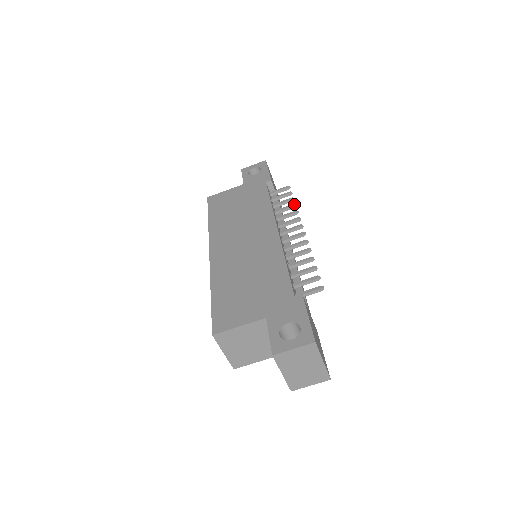
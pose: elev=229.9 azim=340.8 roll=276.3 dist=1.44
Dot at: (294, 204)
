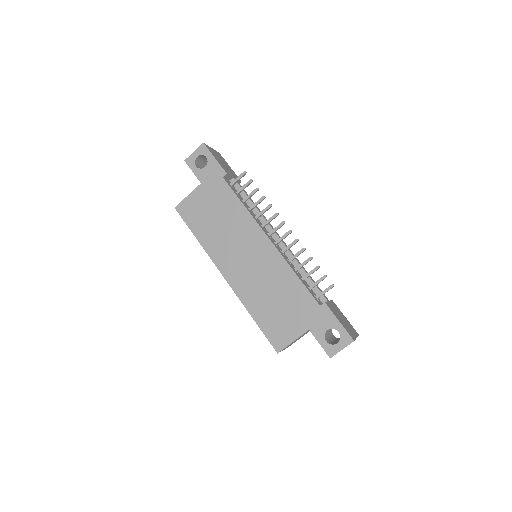
Dot at: (263, 197)
